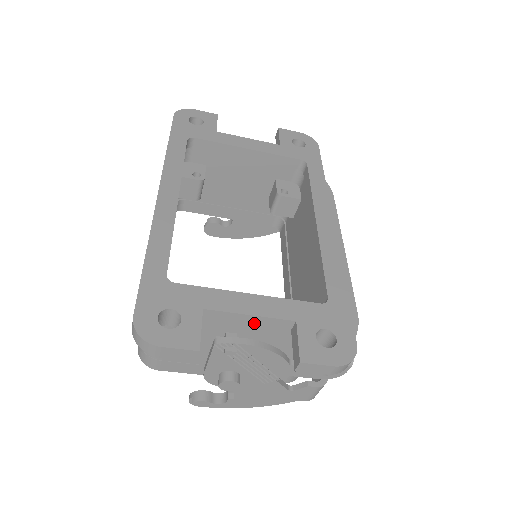
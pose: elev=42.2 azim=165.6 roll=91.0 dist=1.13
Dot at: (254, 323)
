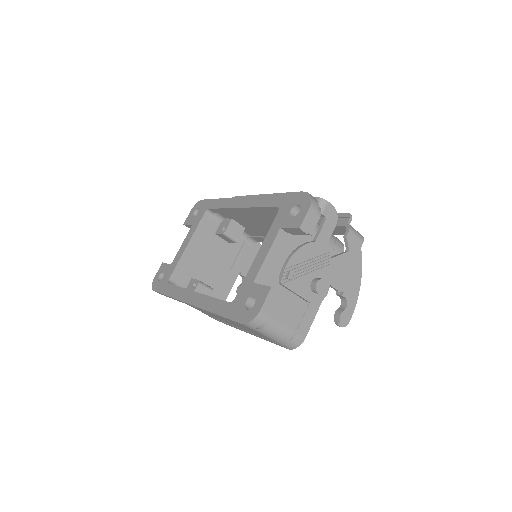
Dot at: (275, 255)
